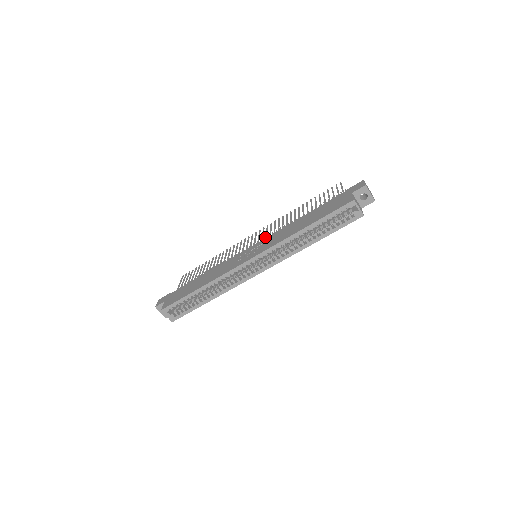
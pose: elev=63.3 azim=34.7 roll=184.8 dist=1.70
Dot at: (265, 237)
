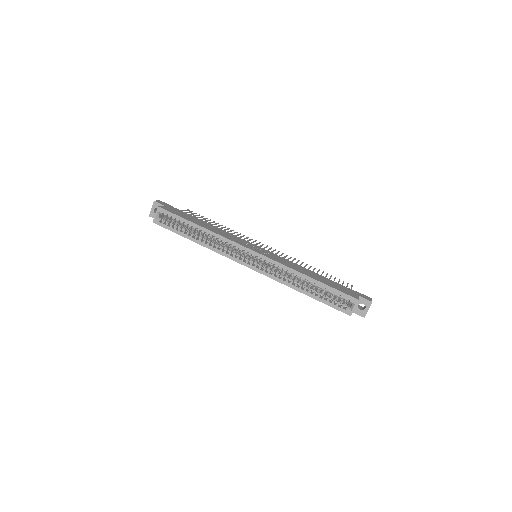
Dot at: occluded
